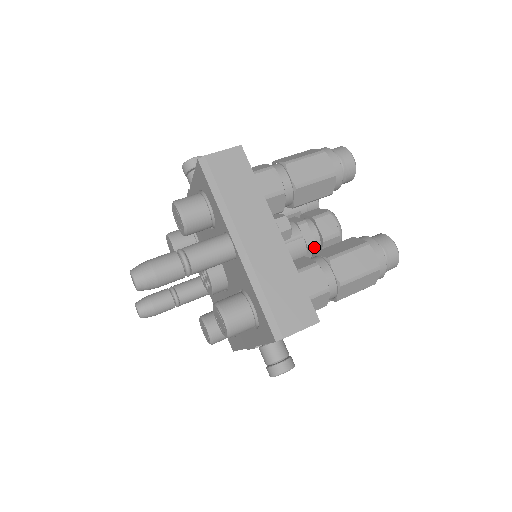
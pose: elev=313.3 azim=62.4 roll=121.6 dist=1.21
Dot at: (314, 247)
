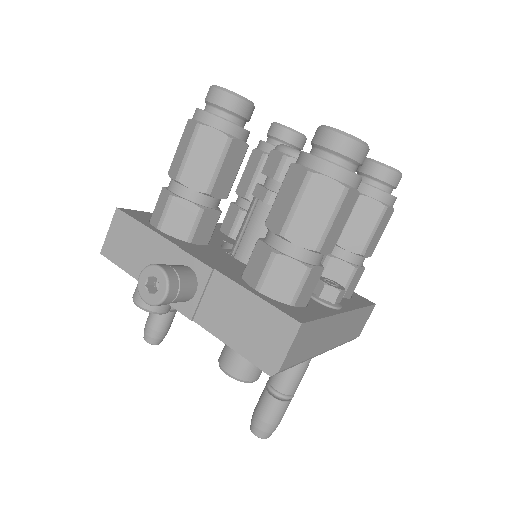
Dot at: occluded
